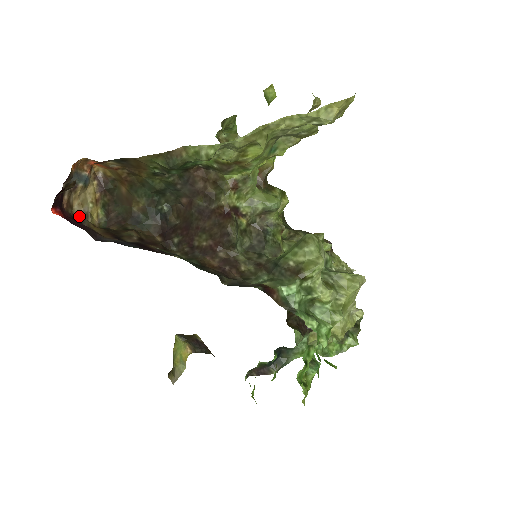
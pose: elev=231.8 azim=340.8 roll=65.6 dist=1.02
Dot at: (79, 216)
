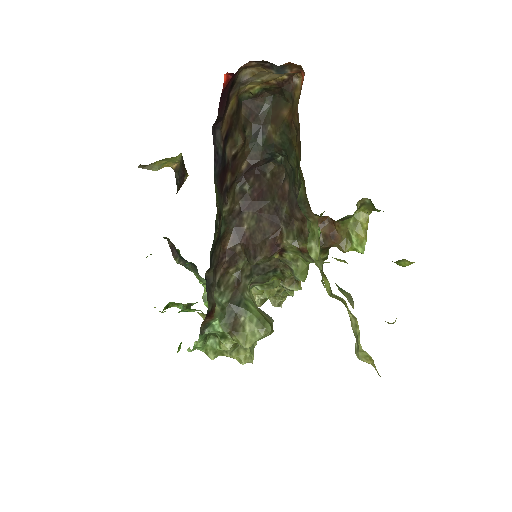
Dot at: (240, 79)
